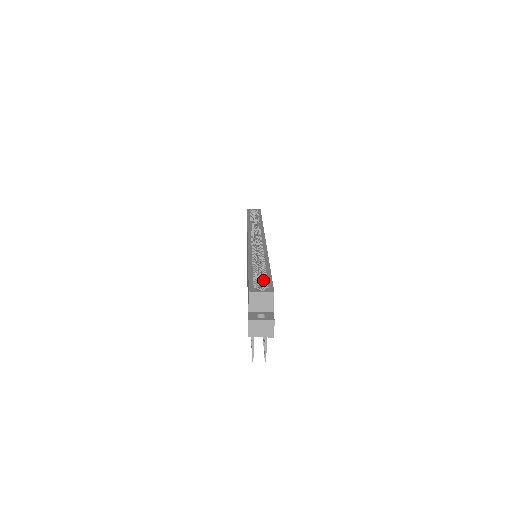
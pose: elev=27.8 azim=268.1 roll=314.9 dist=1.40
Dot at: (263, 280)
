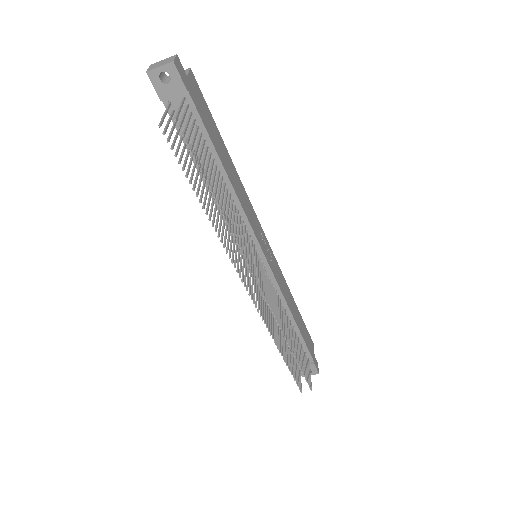
Dot at: occluded
